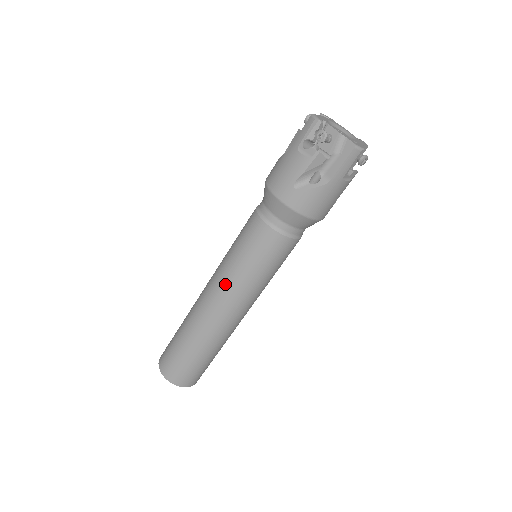
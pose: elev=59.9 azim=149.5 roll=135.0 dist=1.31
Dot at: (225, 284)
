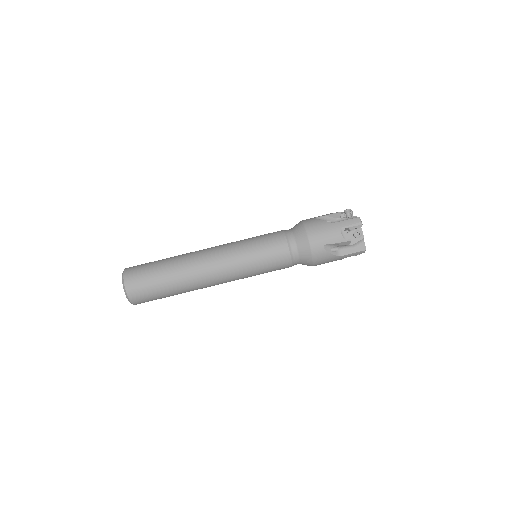
Dot at: (228, 243)
